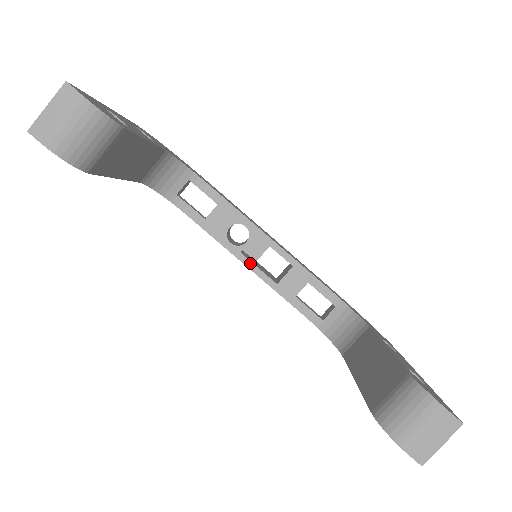
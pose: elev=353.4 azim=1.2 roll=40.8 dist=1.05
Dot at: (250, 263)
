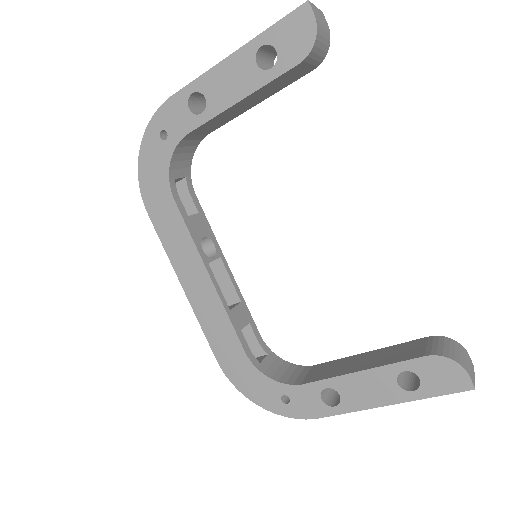
Dot at: (214, 278)
